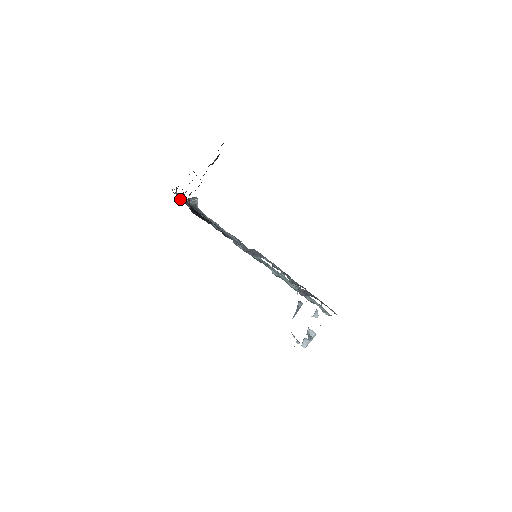
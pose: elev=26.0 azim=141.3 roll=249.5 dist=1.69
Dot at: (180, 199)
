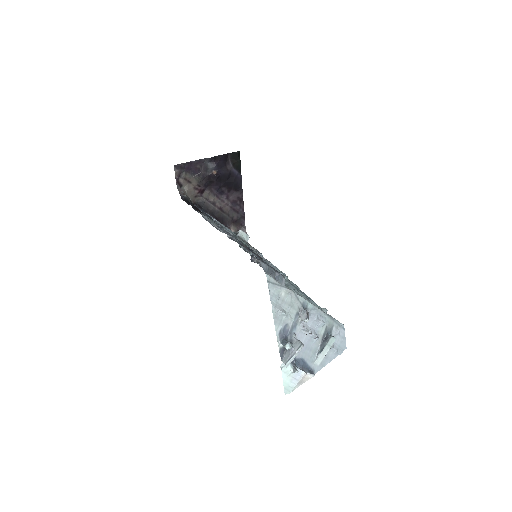
Dot at: occluded
